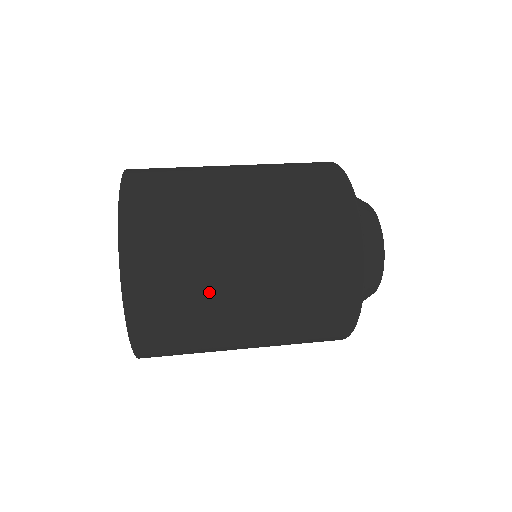
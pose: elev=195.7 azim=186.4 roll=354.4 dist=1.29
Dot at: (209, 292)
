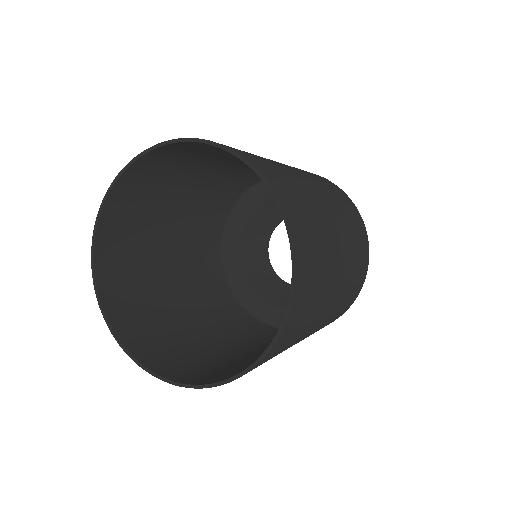
Dot at: (298, 340)
